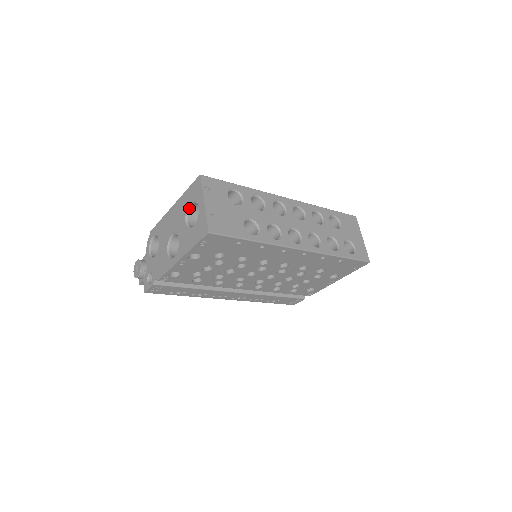
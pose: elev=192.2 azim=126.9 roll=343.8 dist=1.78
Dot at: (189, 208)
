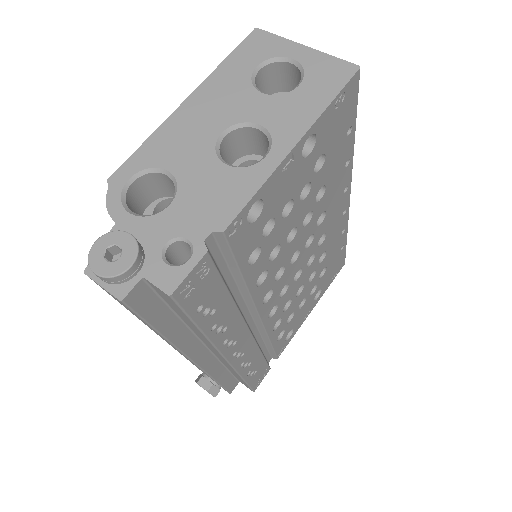
Dot at: (254, 76)
